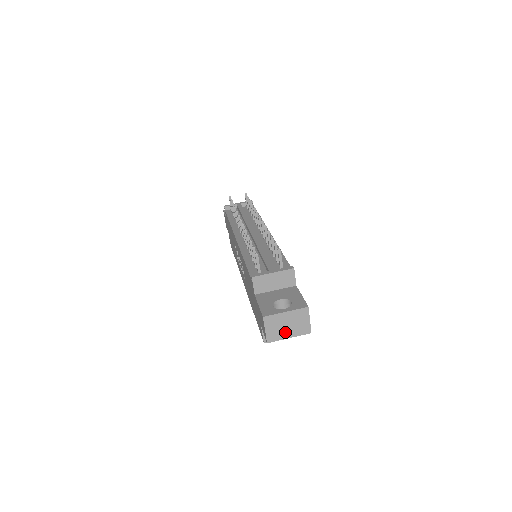
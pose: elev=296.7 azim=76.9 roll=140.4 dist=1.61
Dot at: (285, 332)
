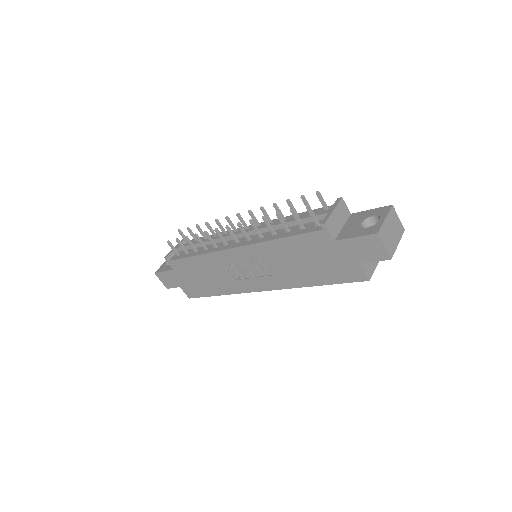
Dot at: (394, 240)
